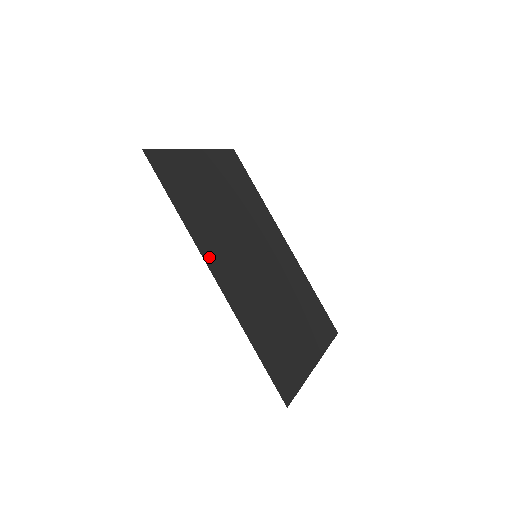
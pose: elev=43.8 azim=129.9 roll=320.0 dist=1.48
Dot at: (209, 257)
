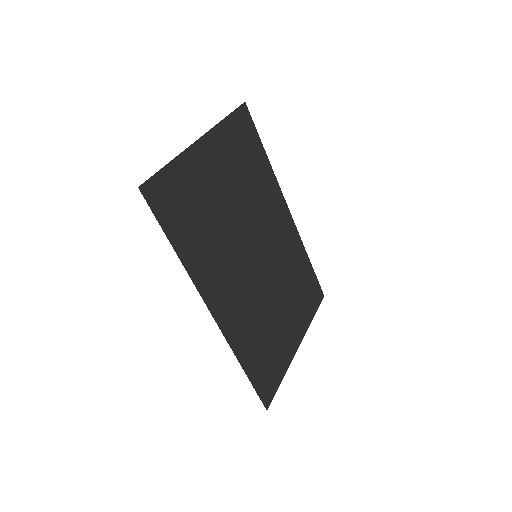
Dot at: (209, 293)
